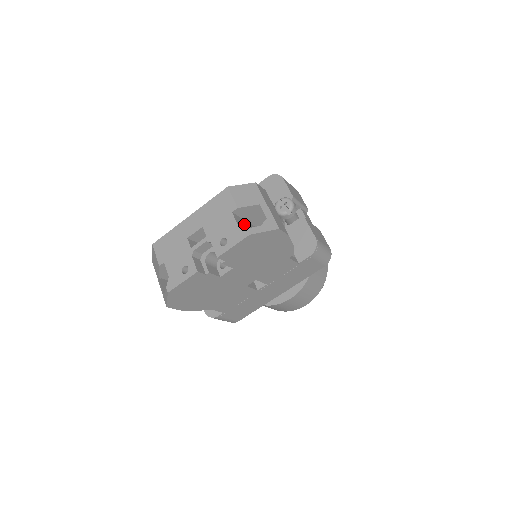
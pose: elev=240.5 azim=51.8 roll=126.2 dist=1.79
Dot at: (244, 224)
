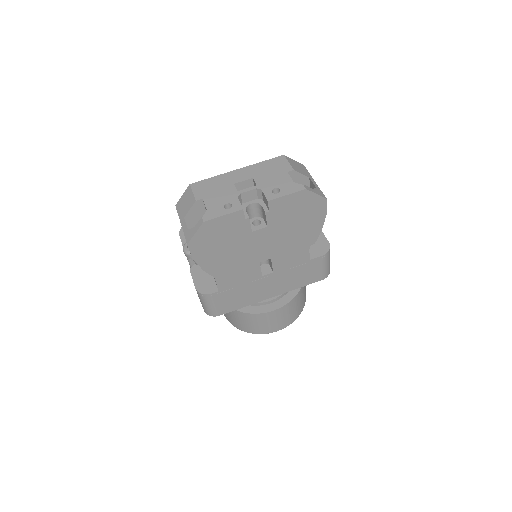
Dot at: occluded
